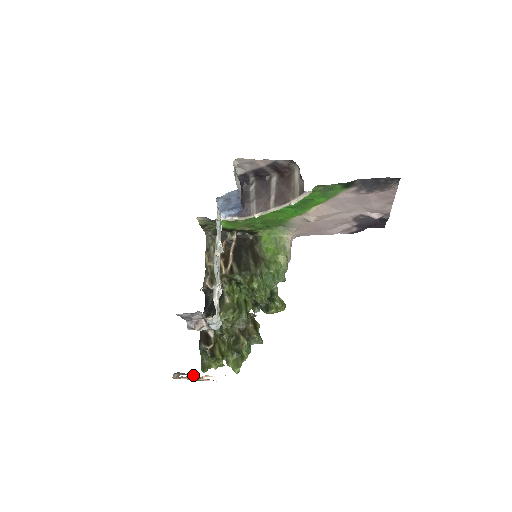
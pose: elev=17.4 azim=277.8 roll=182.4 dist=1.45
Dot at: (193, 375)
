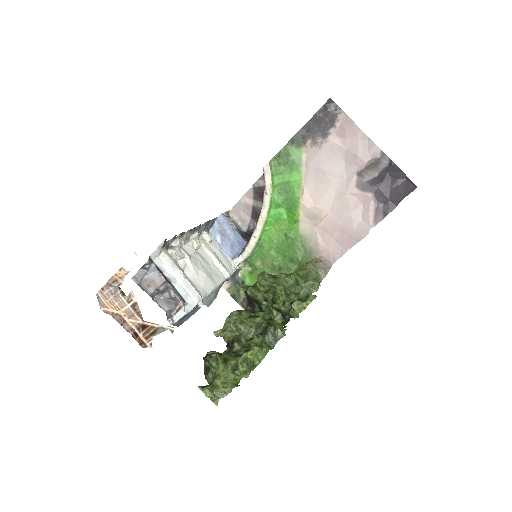
Dot at: (117, 290)
